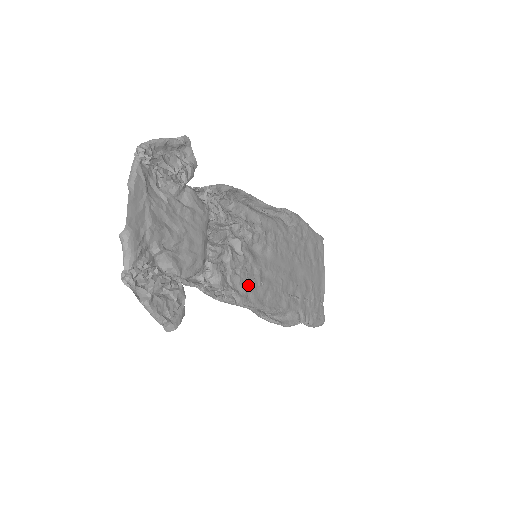
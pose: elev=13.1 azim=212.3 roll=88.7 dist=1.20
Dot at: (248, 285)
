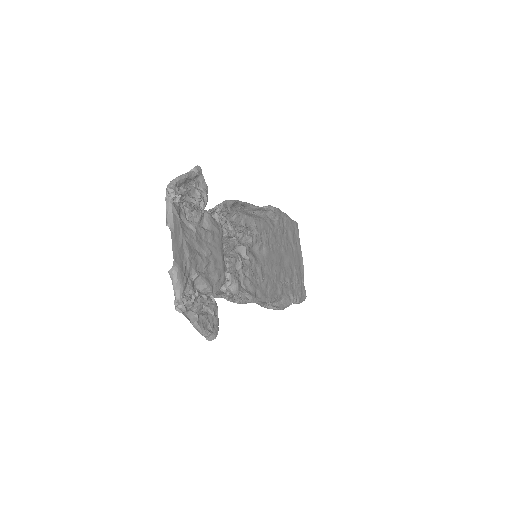
Dot at: (255, 284)
